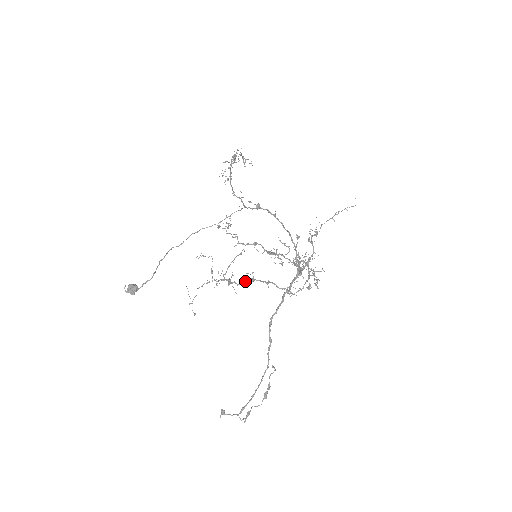
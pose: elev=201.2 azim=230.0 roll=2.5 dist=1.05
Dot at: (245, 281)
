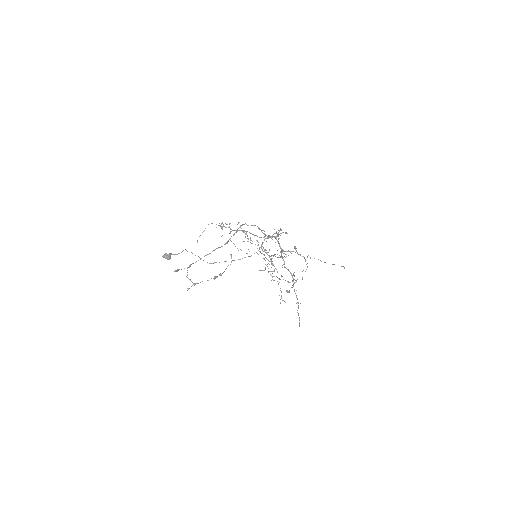
Dot at: (239, 230)
